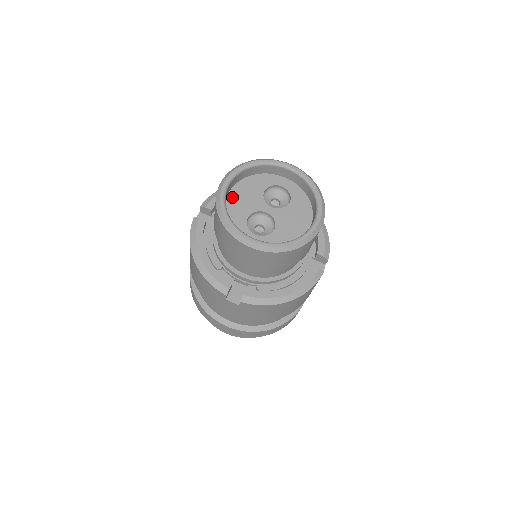
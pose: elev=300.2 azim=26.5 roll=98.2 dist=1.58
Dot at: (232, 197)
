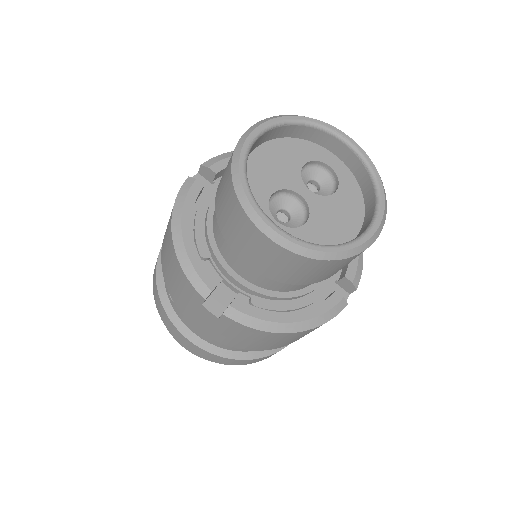
Dot at: (256, 158)
